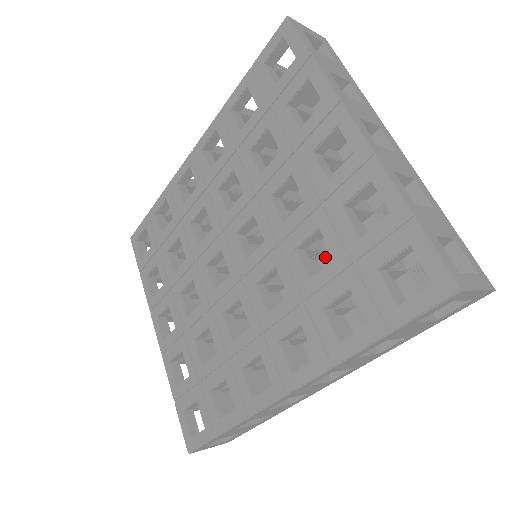
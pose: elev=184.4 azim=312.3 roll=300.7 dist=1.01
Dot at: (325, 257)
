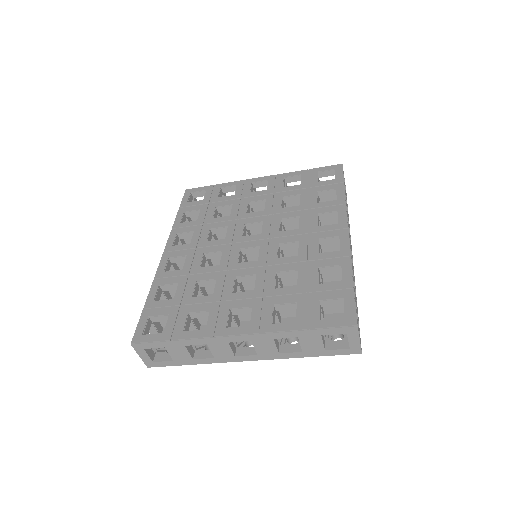
Dot at: occluded
